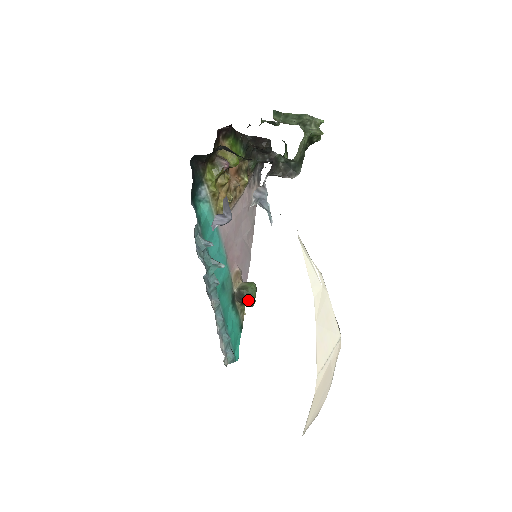
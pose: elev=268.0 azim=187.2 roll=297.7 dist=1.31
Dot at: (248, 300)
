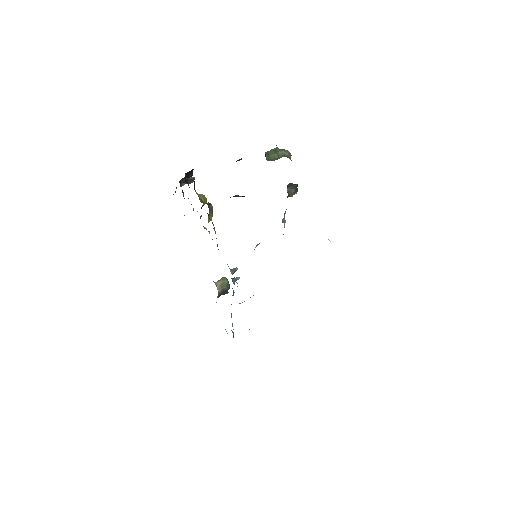
Dot at: occluded
